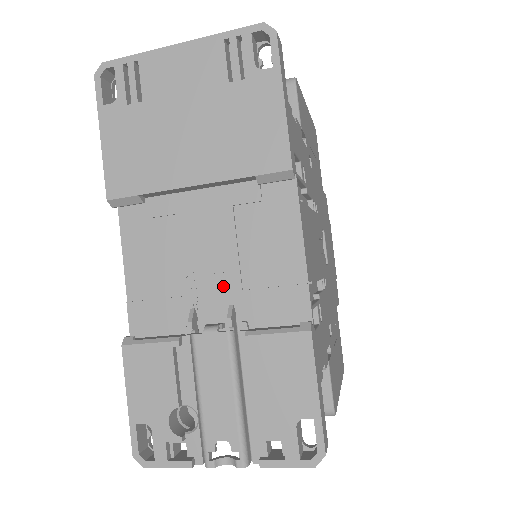
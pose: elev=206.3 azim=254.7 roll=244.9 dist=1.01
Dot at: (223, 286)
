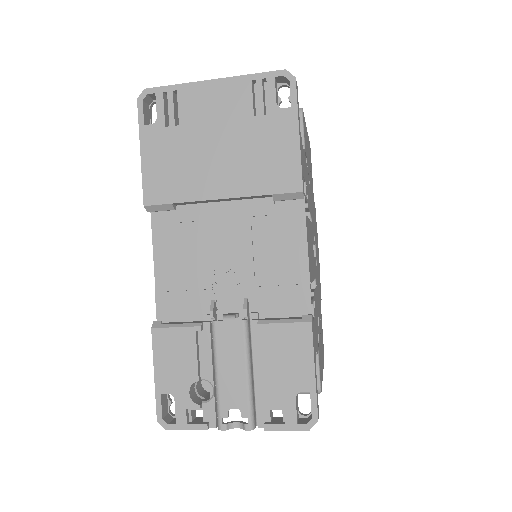
Dot at: (239, 283)
